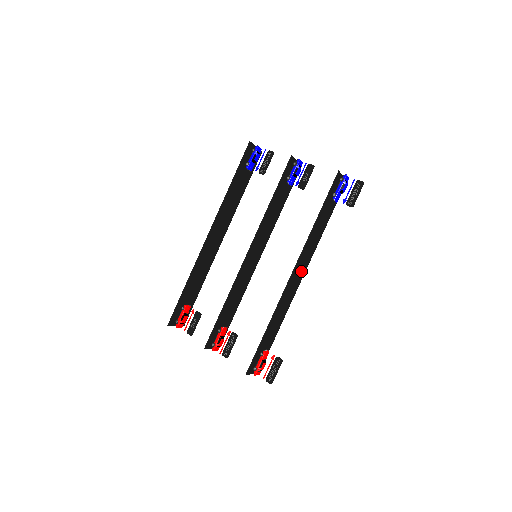
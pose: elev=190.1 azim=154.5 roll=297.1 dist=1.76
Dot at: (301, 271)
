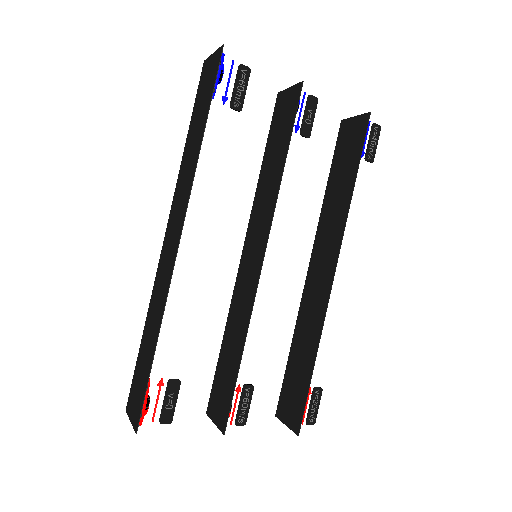
Dot at: (318, 262)
